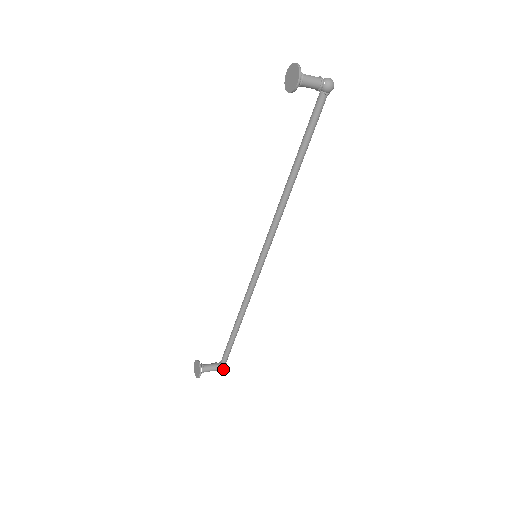
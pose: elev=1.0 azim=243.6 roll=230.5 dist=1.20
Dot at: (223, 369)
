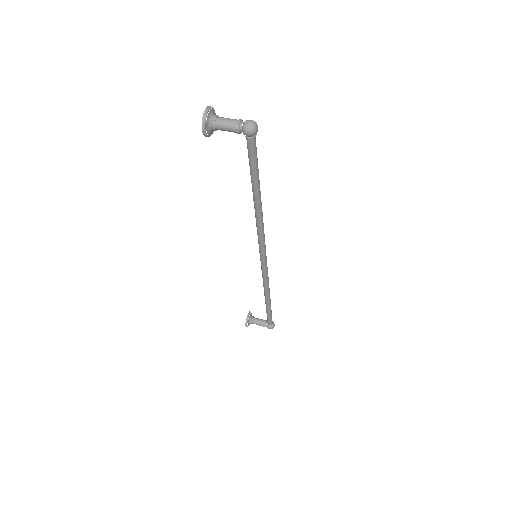
Dot at: (269, 328)
